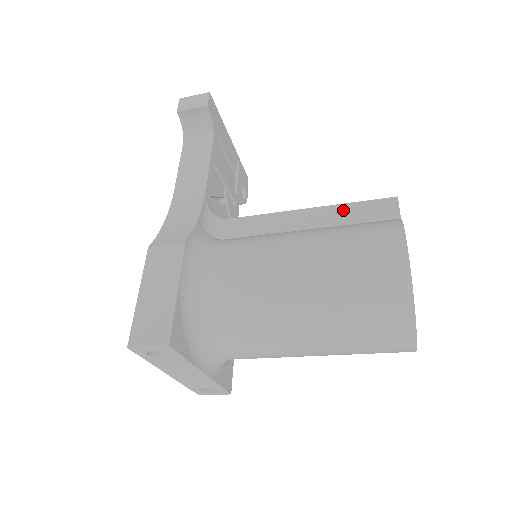
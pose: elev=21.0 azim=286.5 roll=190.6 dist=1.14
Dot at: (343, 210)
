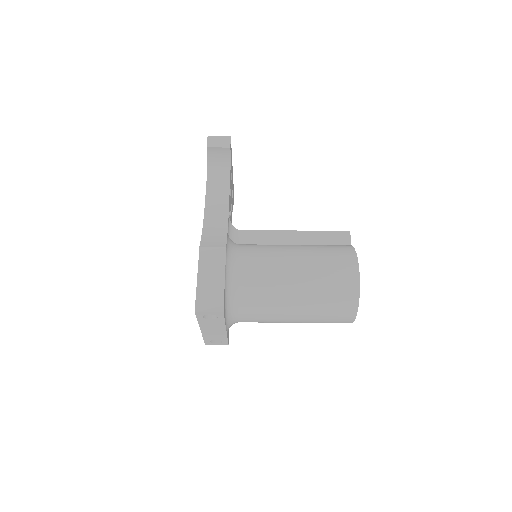
Dot at: (318, 235)
